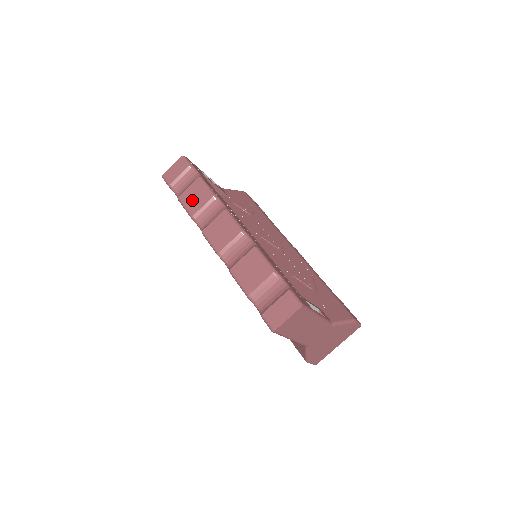
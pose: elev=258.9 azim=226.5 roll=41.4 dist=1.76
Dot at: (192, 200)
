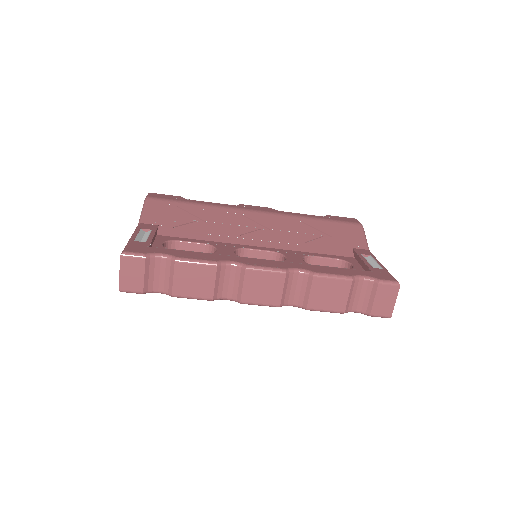
Dot at: (194, 287)
